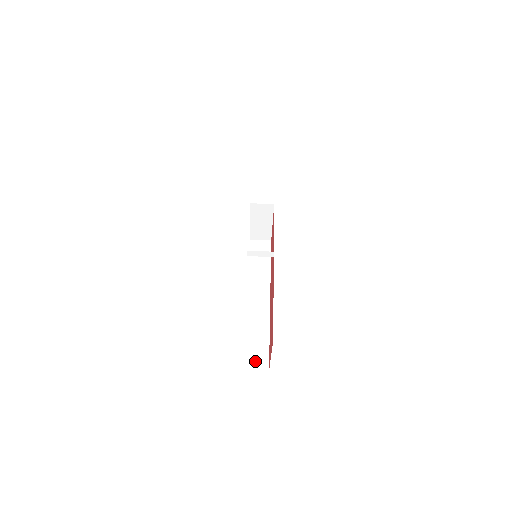
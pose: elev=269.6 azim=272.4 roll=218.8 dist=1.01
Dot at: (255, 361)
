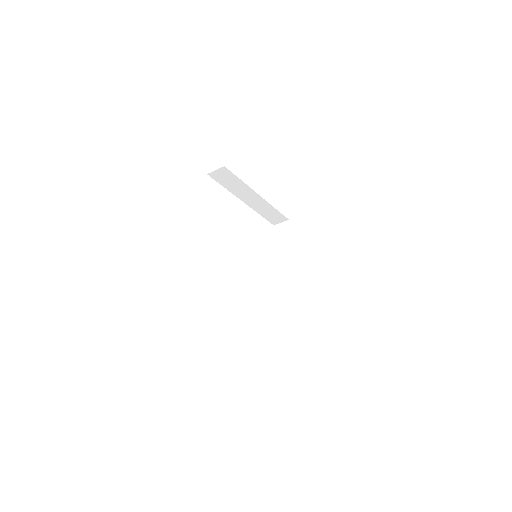
Dot at: (278, 221)
